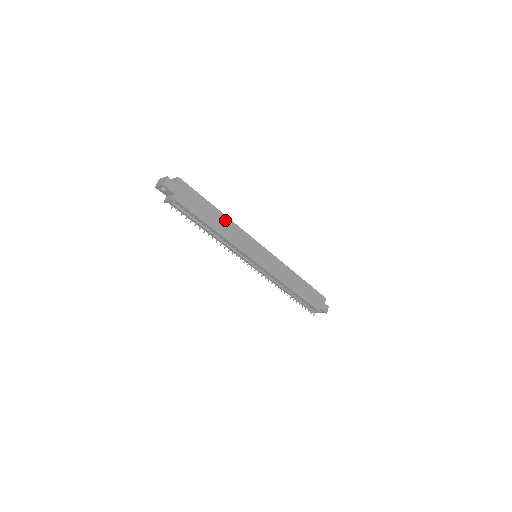
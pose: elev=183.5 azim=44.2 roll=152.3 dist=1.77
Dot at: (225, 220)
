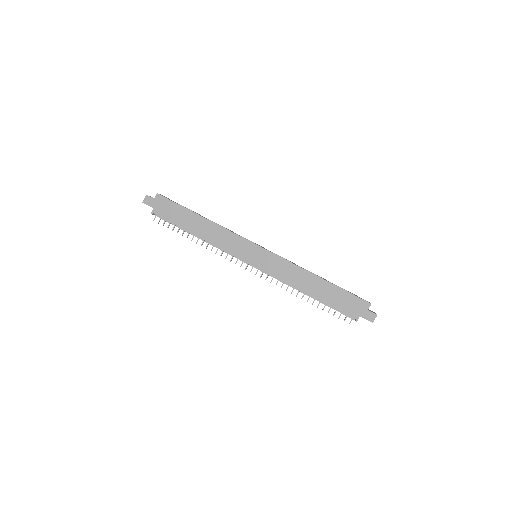
Dot at: (208, 224)
